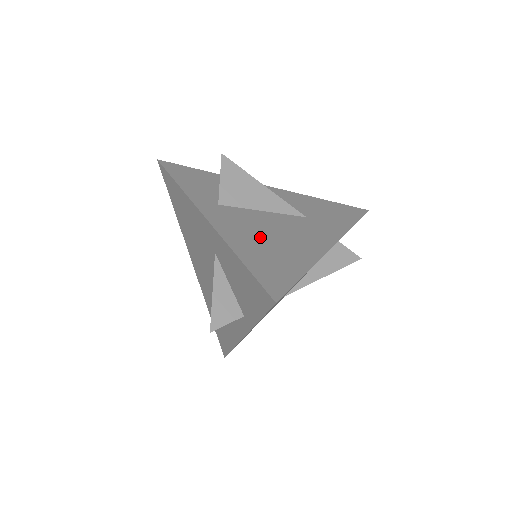
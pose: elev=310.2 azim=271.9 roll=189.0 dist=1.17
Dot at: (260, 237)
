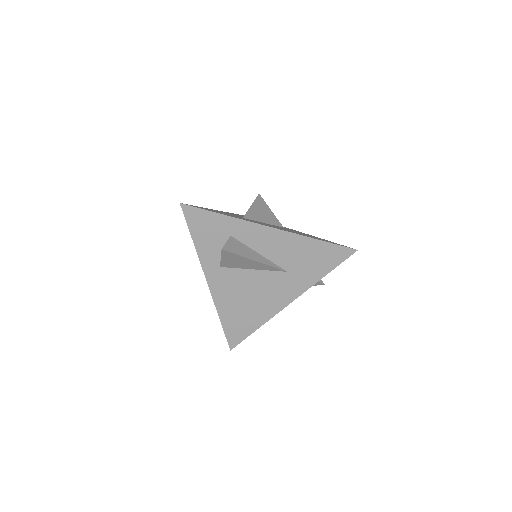
Dot at: (240, 301)
